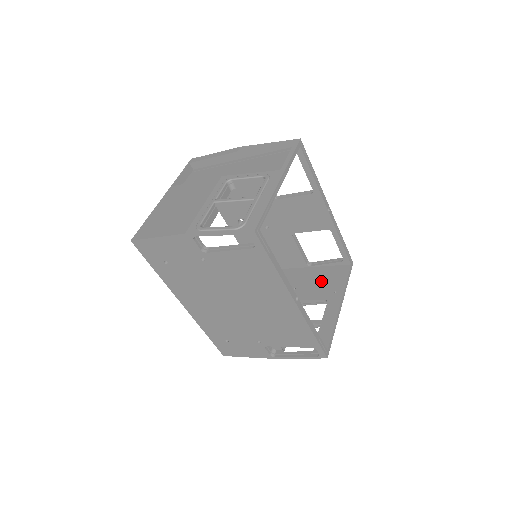
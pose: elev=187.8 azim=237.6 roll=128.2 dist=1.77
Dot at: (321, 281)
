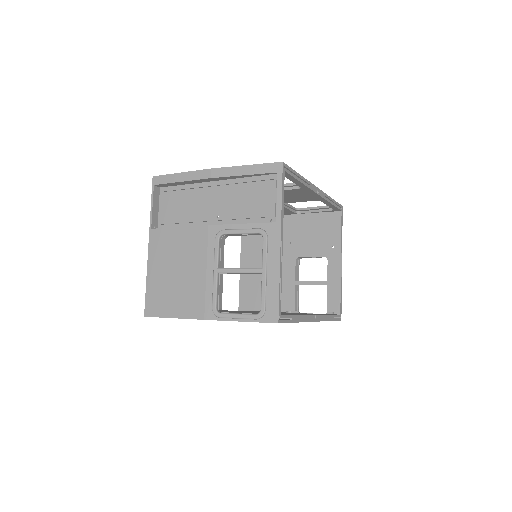
Dot at: (315, 233)
